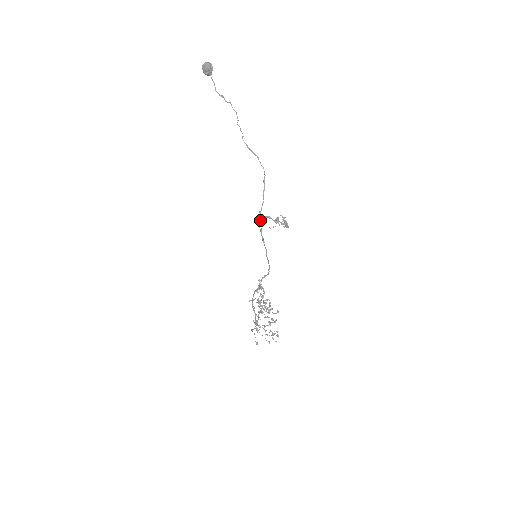
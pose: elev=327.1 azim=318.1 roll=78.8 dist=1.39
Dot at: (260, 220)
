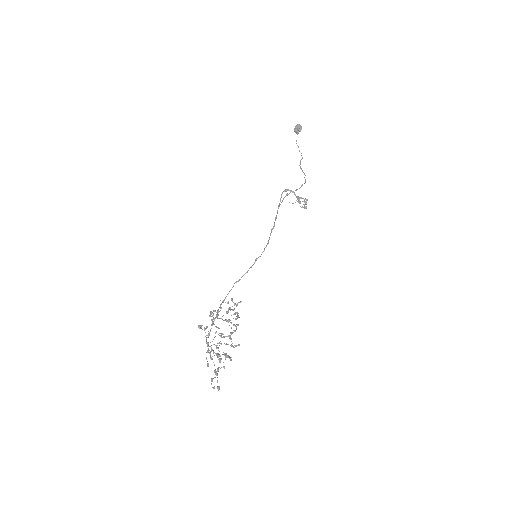
Dot at: (285, 190)
